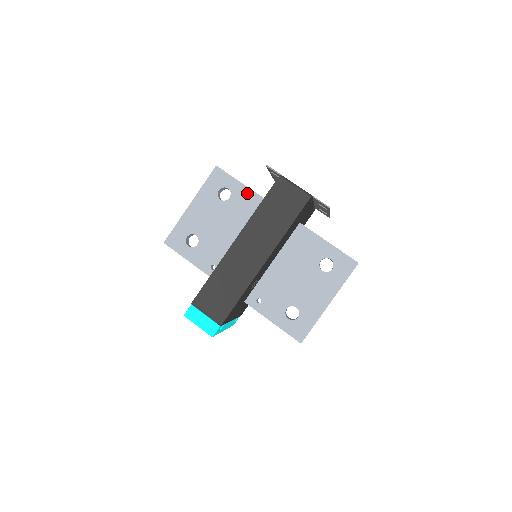
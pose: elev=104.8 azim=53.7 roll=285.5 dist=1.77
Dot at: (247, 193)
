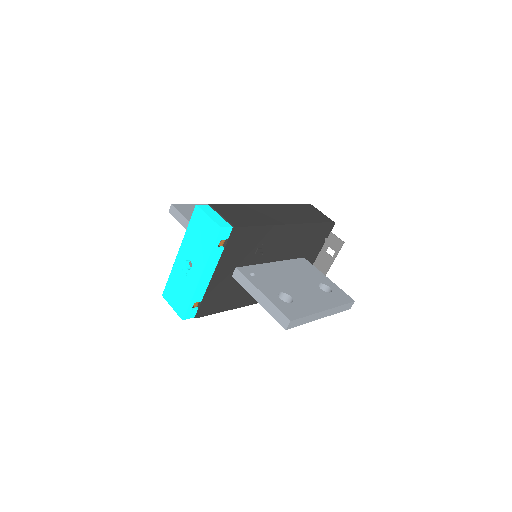
Dot at: occluded
